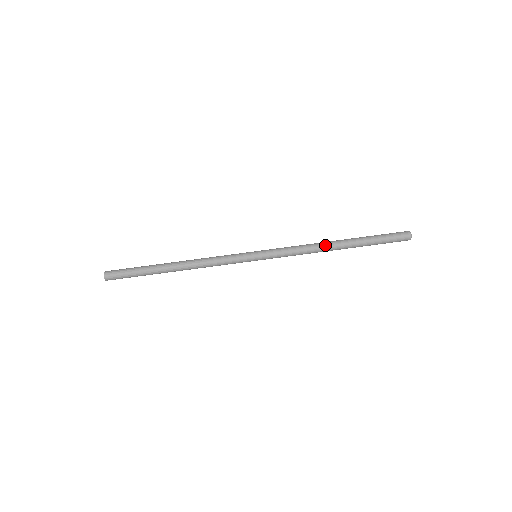
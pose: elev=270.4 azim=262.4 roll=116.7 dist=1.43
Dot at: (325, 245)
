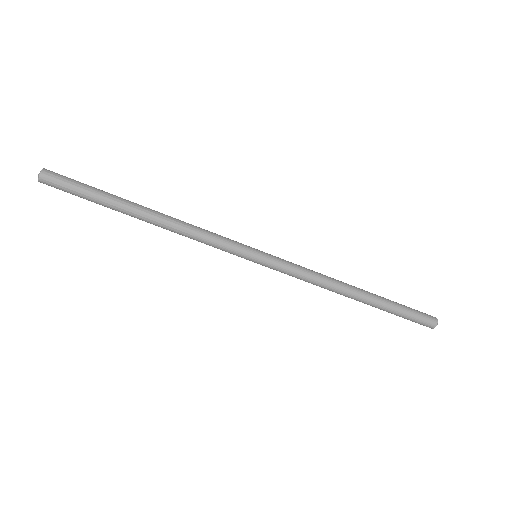
Dot at: (342, 288)
